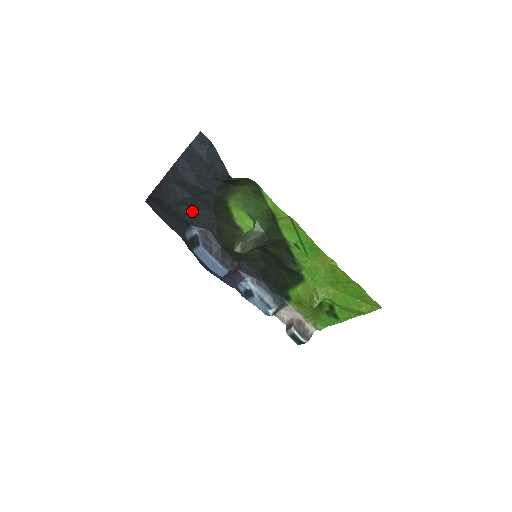
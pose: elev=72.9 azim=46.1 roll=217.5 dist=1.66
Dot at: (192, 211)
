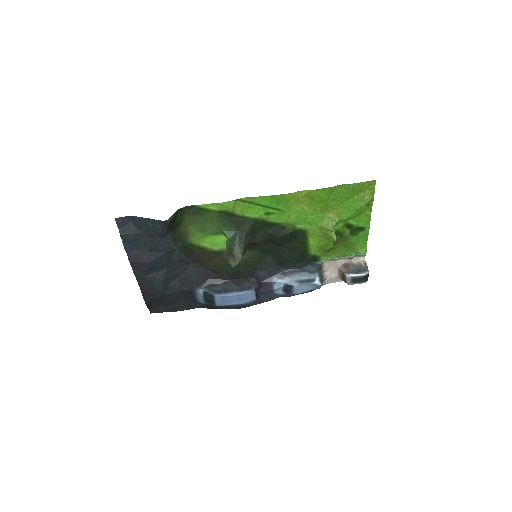
Dot at: (181, 279)
